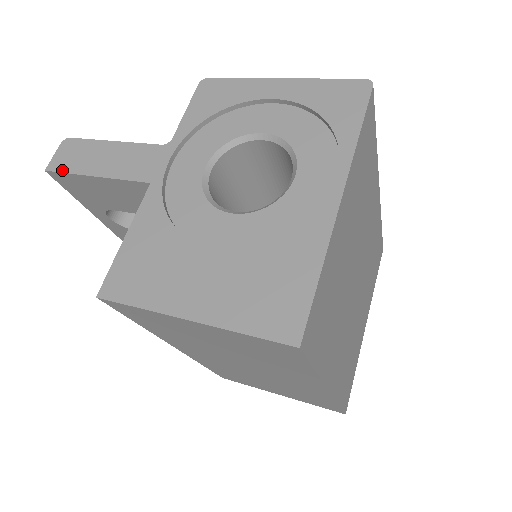
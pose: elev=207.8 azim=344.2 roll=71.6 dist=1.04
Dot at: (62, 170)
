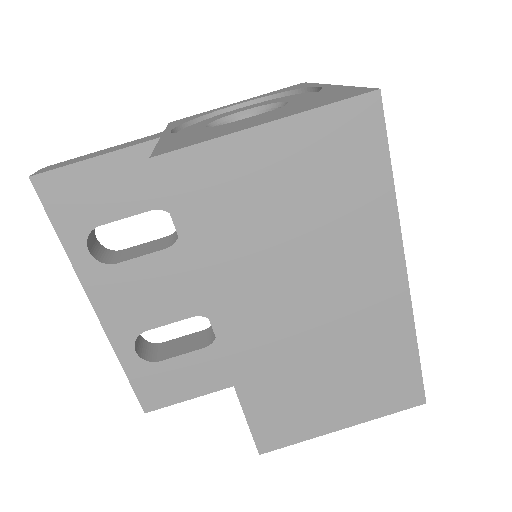
Dot at: (52, 169)
